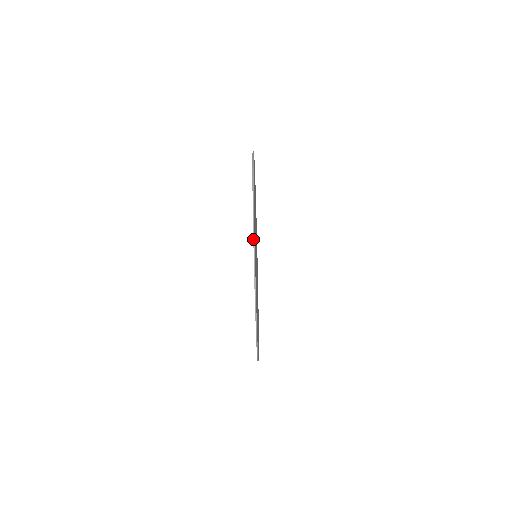
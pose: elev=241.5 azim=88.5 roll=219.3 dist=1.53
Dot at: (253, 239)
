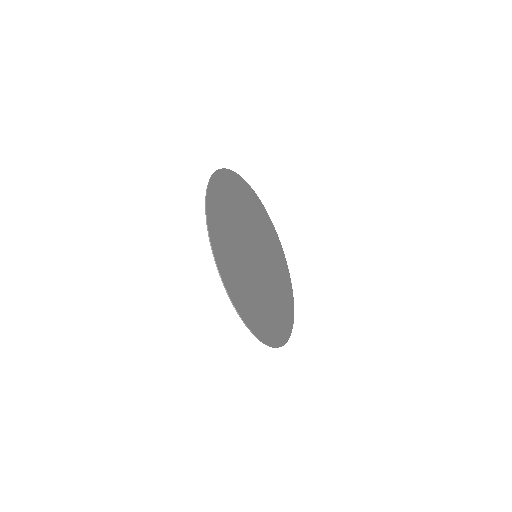
Dot at: (205, 199)
